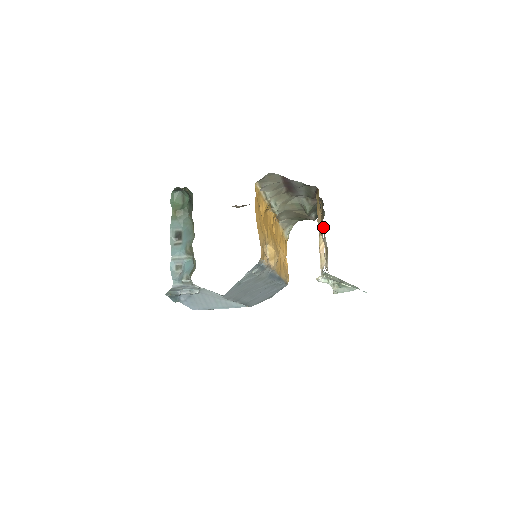
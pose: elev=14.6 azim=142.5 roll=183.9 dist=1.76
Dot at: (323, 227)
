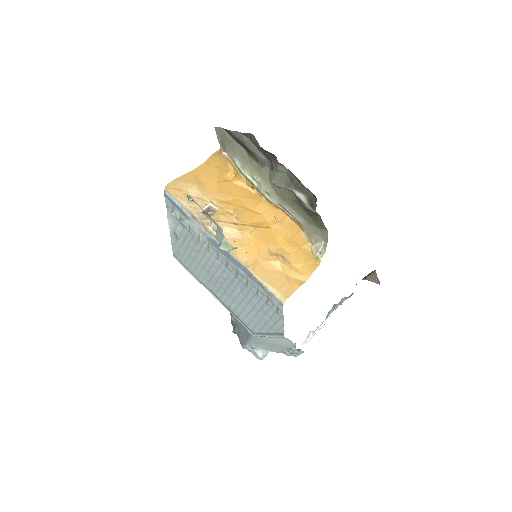
Dot at: occluded
